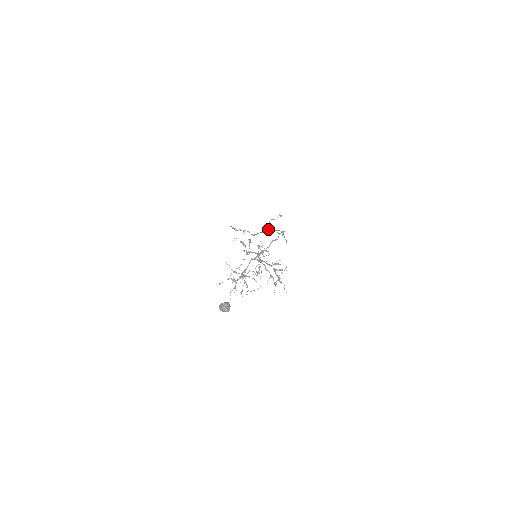
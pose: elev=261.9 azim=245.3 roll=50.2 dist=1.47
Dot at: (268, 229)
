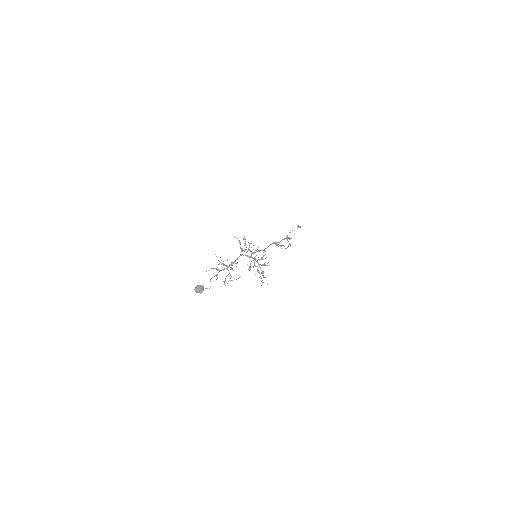
Dot at: (289, 239)
